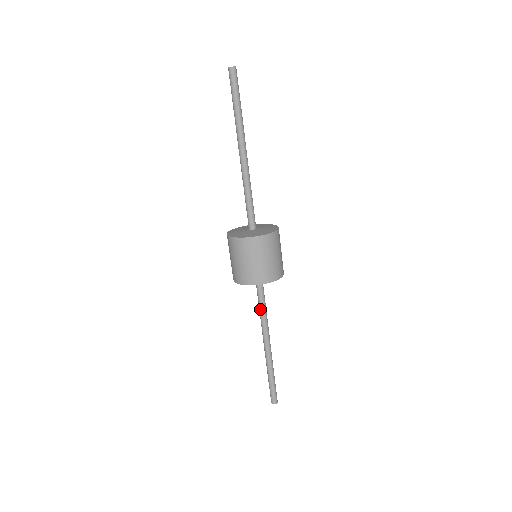
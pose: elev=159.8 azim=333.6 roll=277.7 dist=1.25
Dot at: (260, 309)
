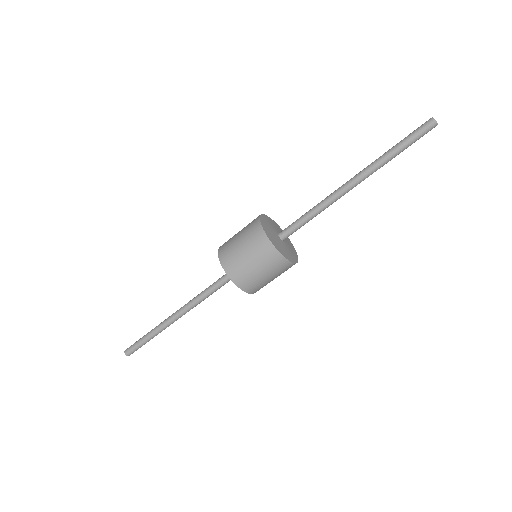
Dot at: (207, 291)
